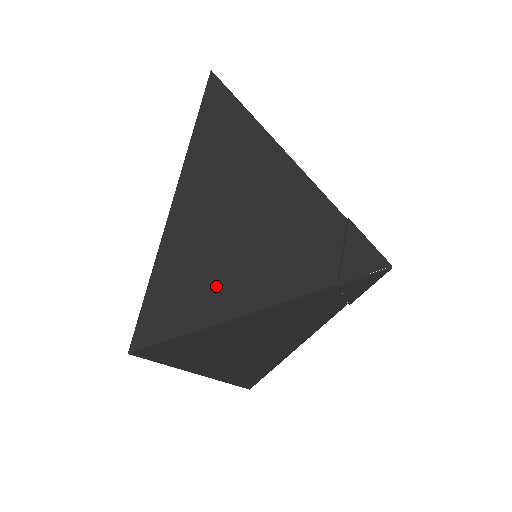
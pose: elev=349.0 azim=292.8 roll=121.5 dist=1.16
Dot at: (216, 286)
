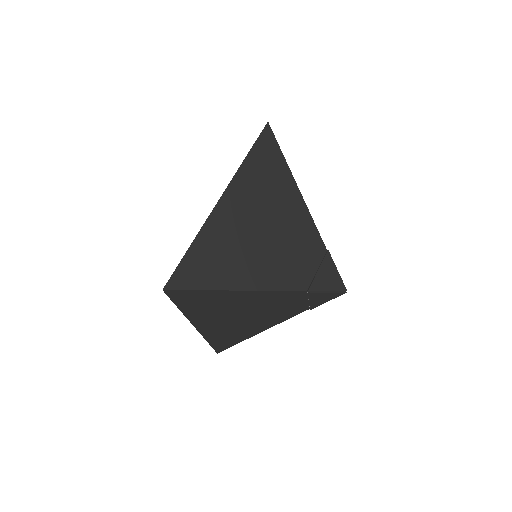
Dot at: (229, 266)
